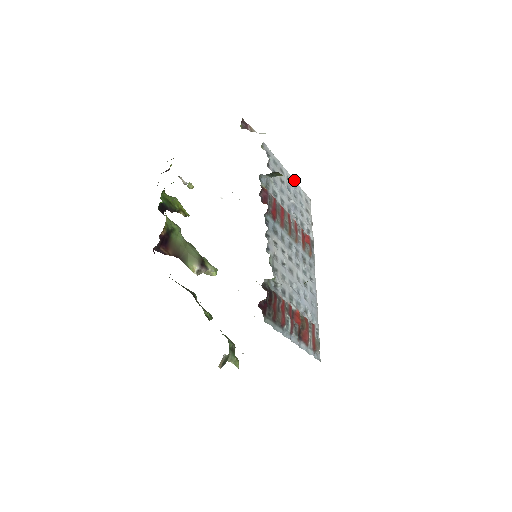
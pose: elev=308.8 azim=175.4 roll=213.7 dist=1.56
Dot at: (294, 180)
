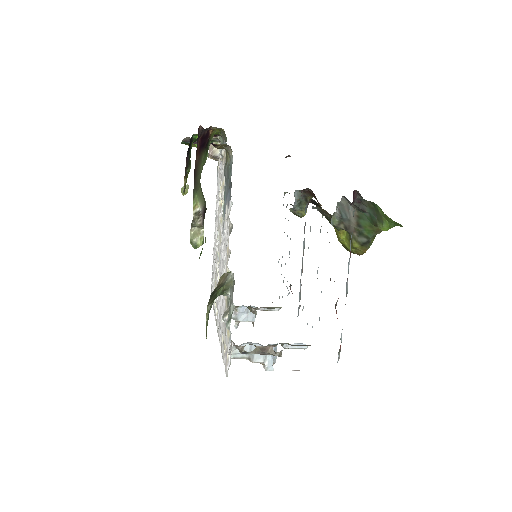
Dot at: occluded
